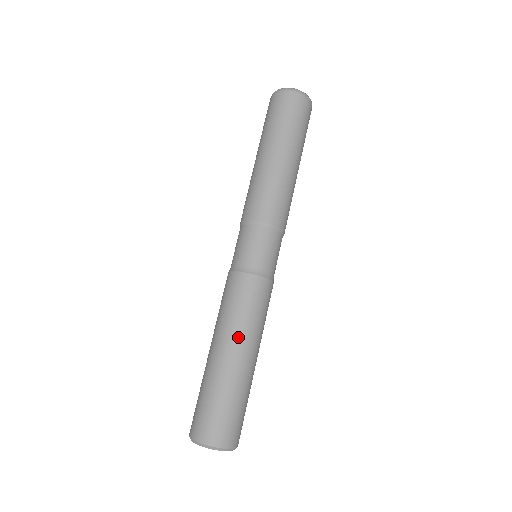
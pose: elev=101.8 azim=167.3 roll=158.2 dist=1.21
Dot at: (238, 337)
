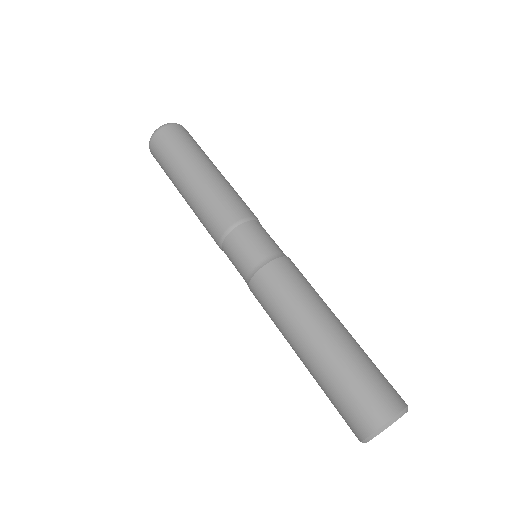
Dot at: (329, 308)
